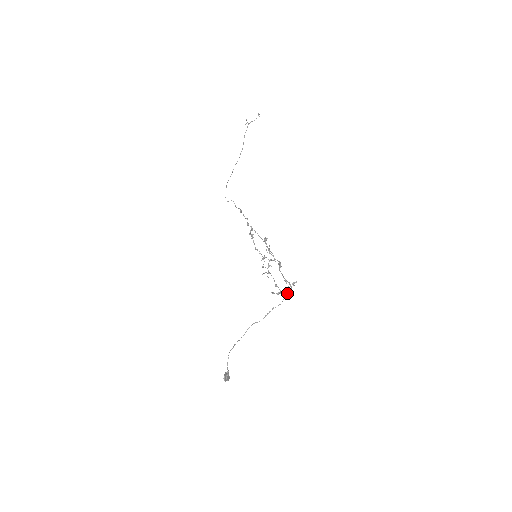
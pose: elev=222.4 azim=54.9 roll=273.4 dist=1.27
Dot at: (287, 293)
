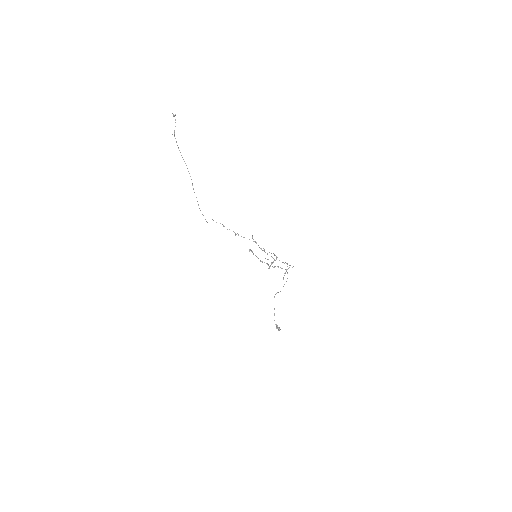
Dot at: occluded
